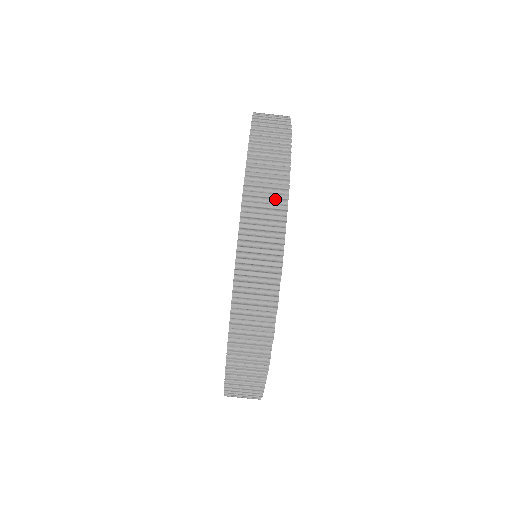
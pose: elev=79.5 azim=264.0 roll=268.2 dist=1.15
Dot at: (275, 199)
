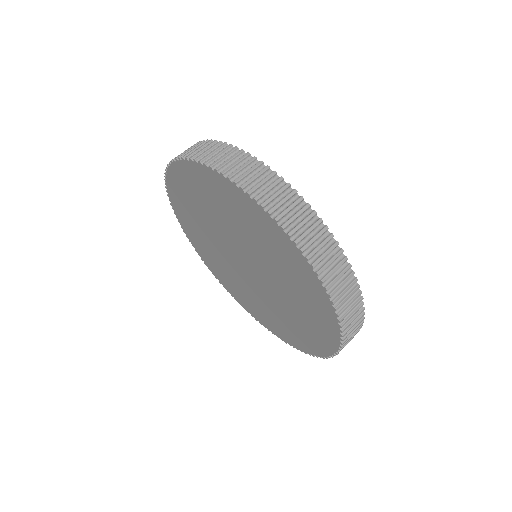
Dot at: occluded
